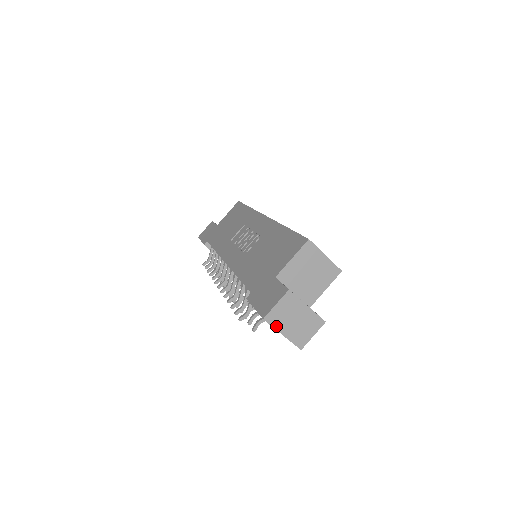
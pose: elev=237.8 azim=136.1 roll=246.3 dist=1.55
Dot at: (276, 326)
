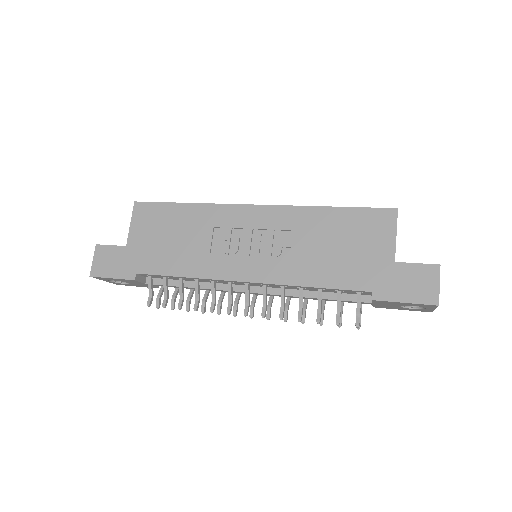
Dot at: occluded
